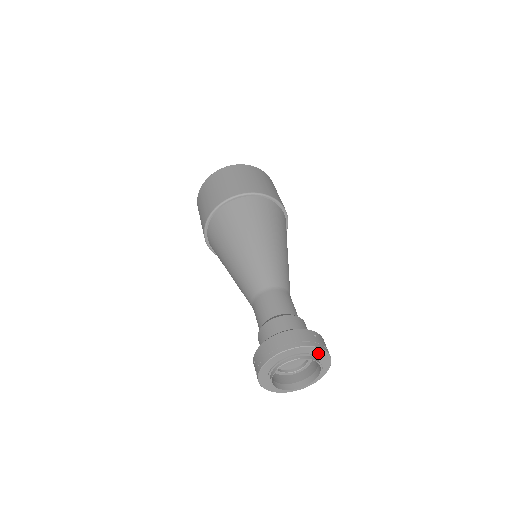
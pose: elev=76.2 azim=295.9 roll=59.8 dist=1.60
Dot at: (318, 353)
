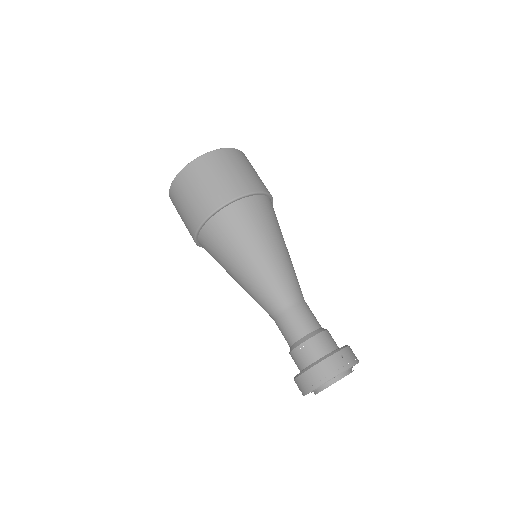
Dot at: (348, 369)
